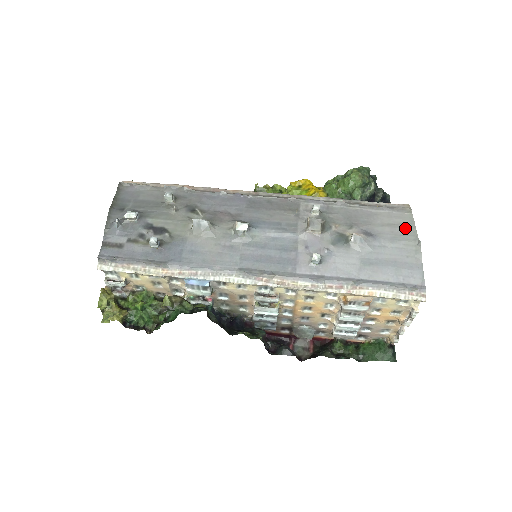
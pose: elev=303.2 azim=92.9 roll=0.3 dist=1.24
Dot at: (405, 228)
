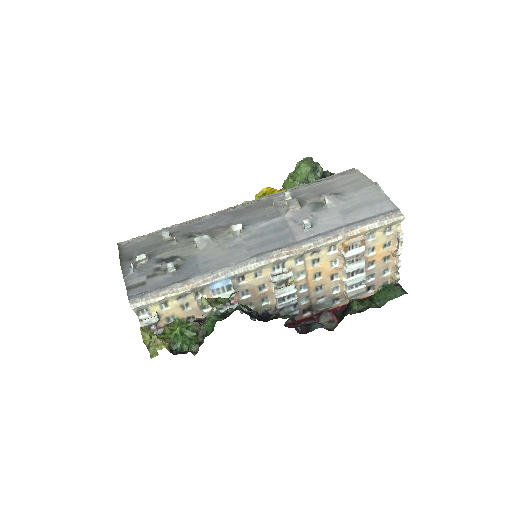
Dot at: (360, 181)
